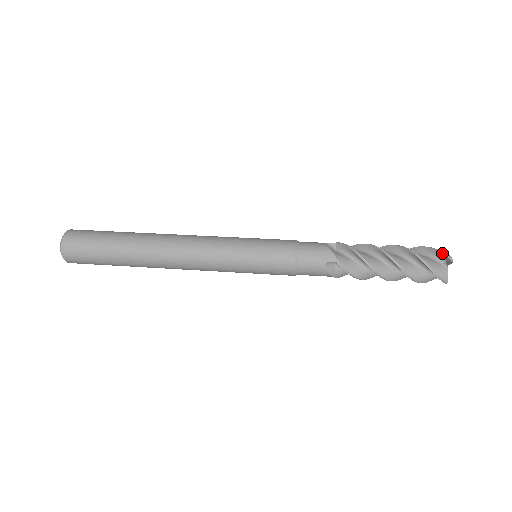
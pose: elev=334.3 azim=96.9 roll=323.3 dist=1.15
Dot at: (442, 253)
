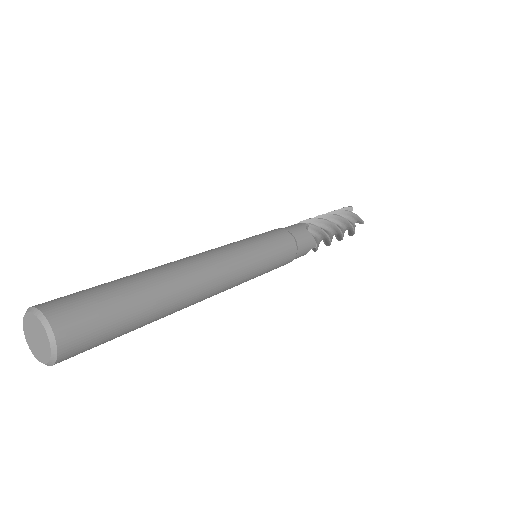
Dot at: (360, 218)
